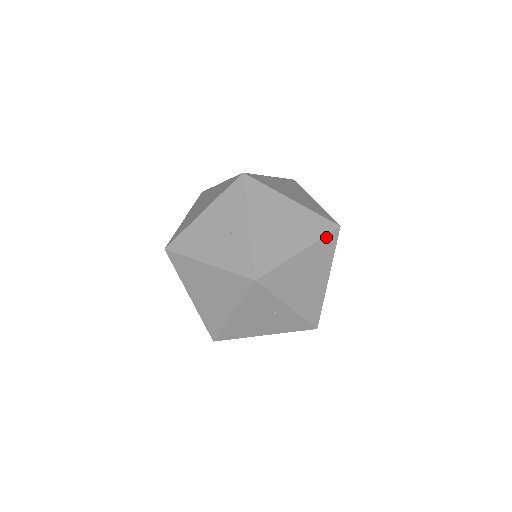
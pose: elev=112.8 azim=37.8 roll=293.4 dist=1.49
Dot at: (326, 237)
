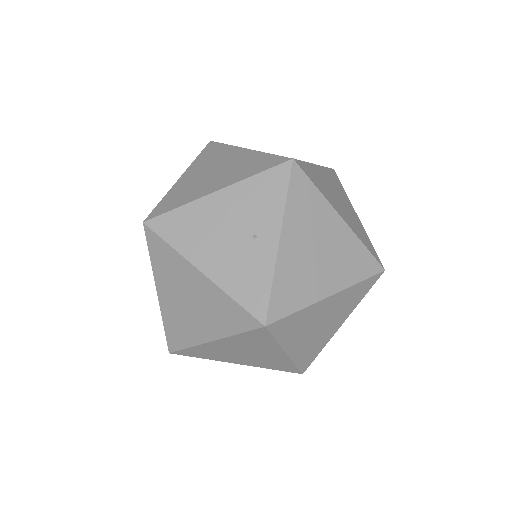
Dot at: (368, 253)
